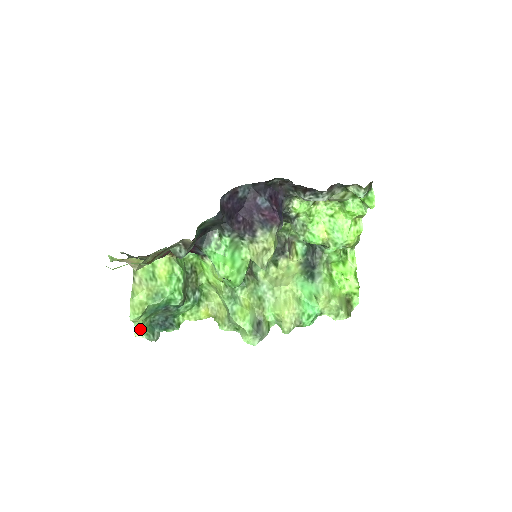
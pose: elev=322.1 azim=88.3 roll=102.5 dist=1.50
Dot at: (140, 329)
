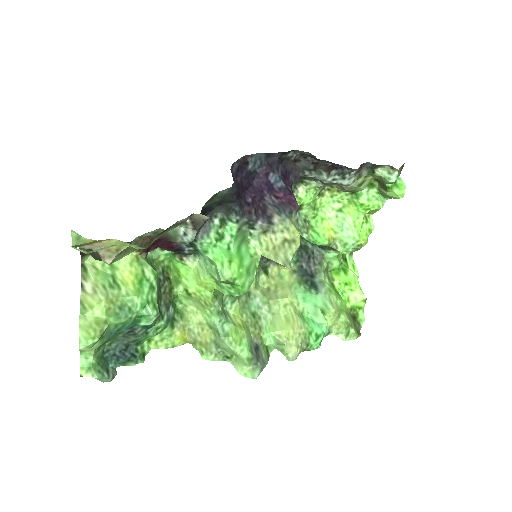
Dot at: (89, 363)
